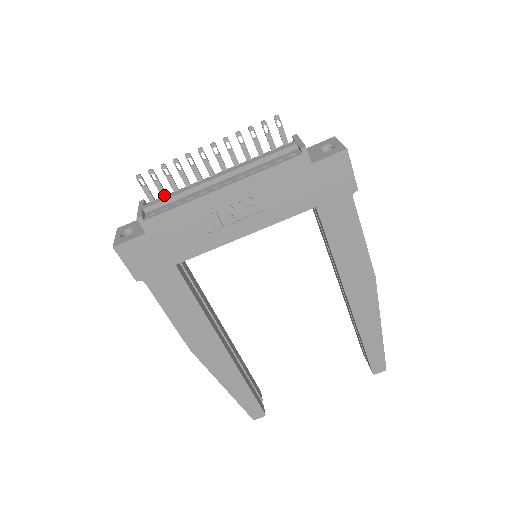
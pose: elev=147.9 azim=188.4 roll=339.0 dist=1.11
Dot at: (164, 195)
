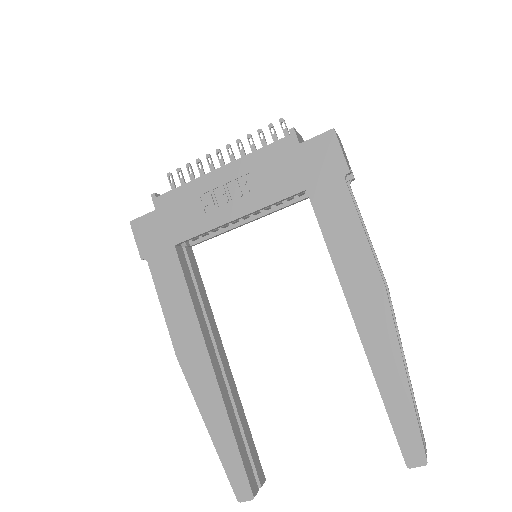
Dot at: occluded
